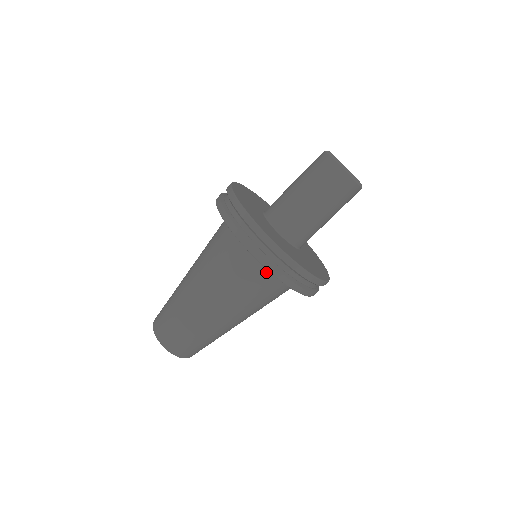
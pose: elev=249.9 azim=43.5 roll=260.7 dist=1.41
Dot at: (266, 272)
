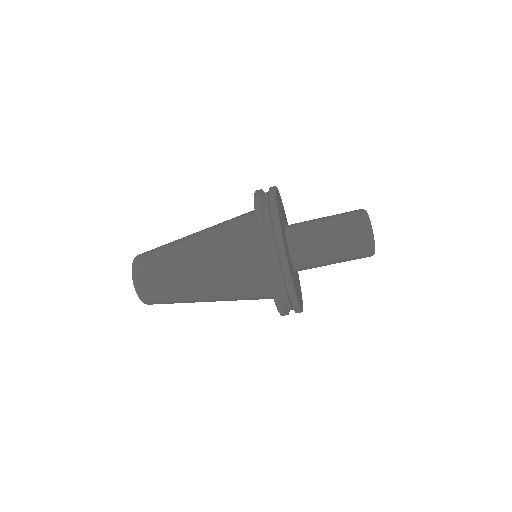
Dot at: occluded
